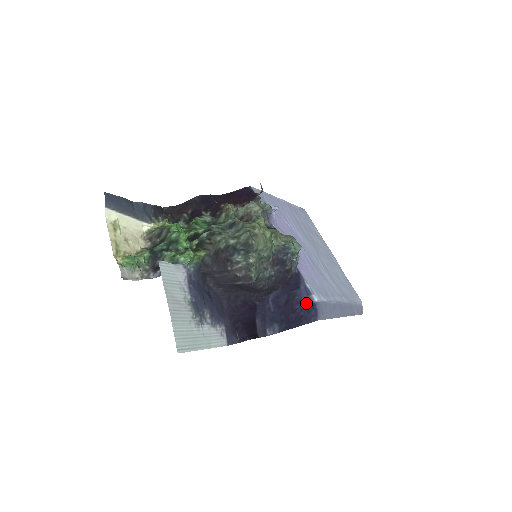
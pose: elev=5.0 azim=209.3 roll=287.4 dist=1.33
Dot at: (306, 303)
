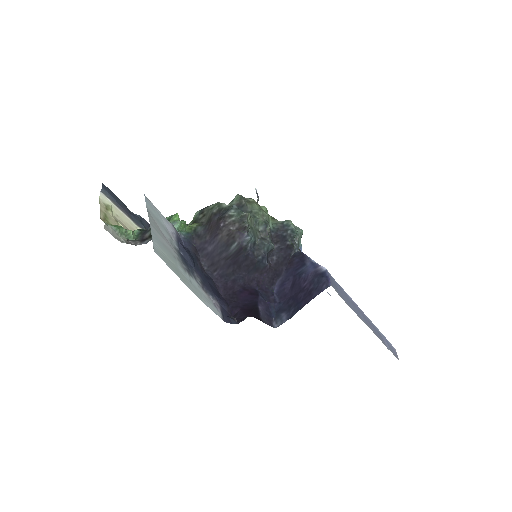
Dot at: (314, 275)
